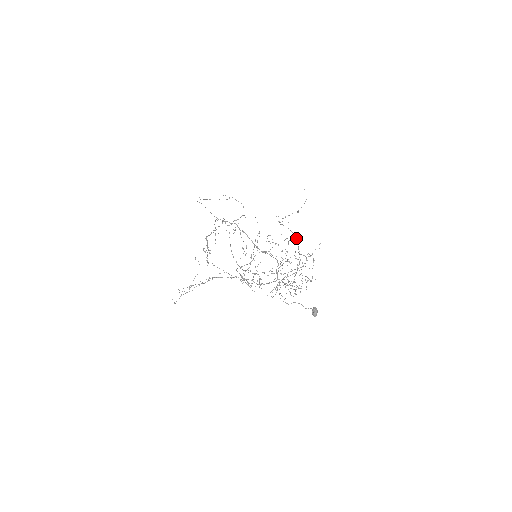
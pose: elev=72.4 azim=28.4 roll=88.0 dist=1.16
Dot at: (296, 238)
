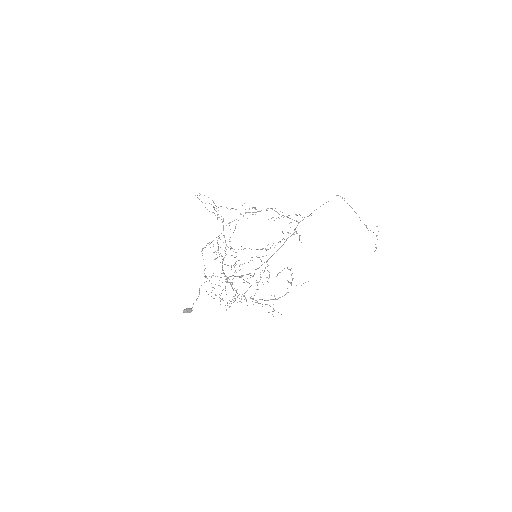
Dot at: (287, 292)
